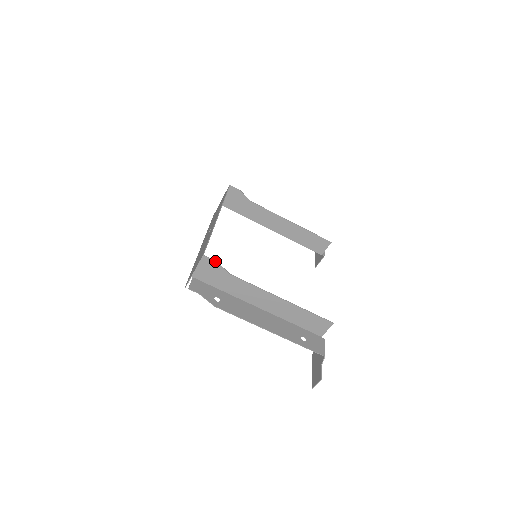
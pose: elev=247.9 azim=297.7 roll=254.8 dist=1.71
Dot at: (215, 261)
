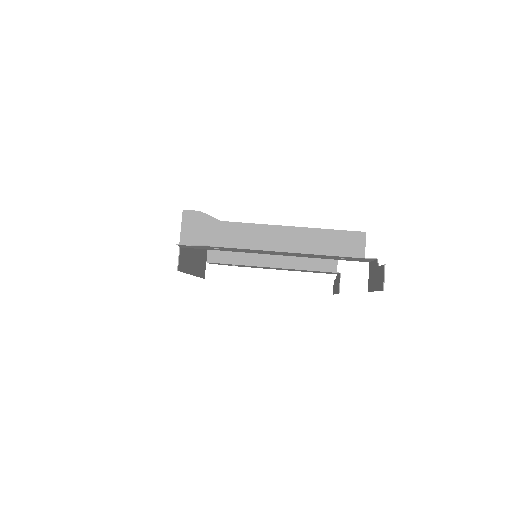
Dot at: (198, 211)
